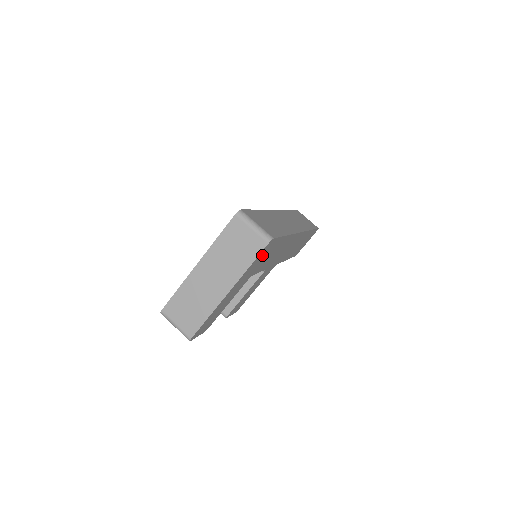
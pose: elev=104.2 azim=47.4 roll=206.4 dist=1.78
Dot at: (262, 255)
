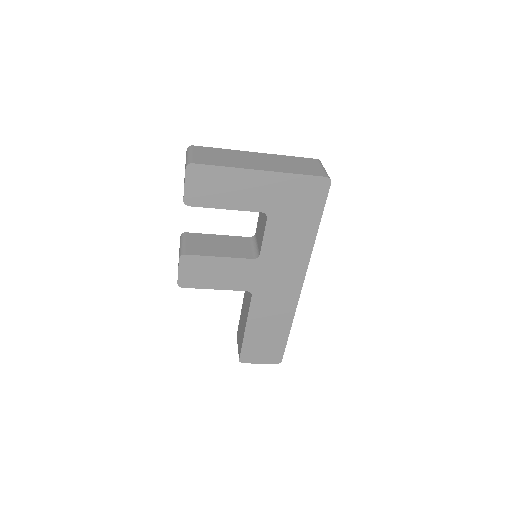
Dot at: (306, 191)
